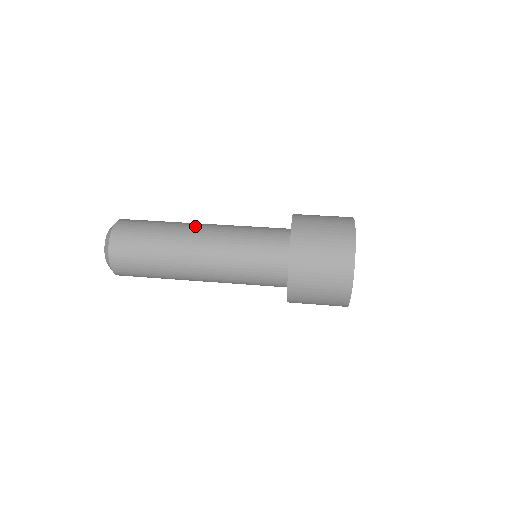
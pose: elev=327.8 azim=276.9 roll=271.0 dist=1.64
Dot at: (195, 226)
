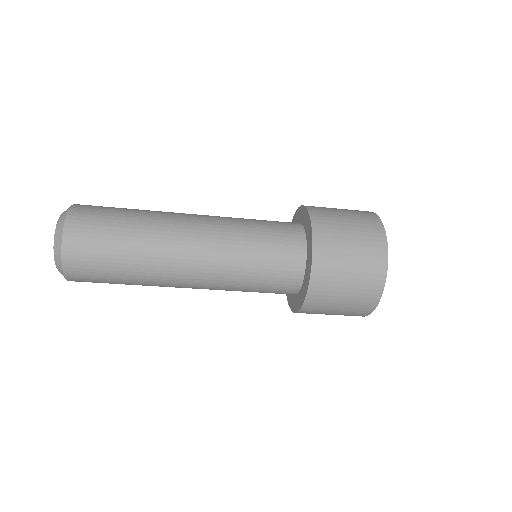
Dot at: occluded
